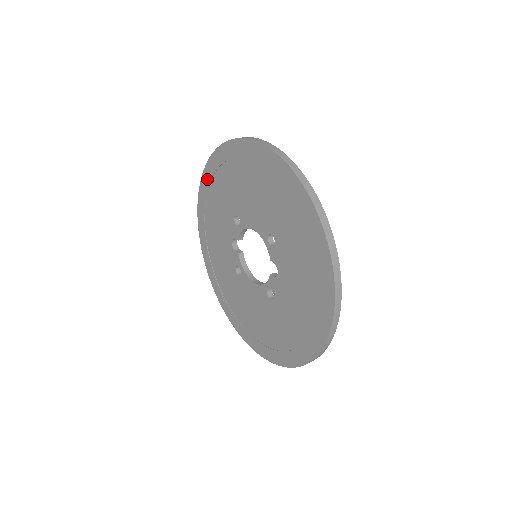
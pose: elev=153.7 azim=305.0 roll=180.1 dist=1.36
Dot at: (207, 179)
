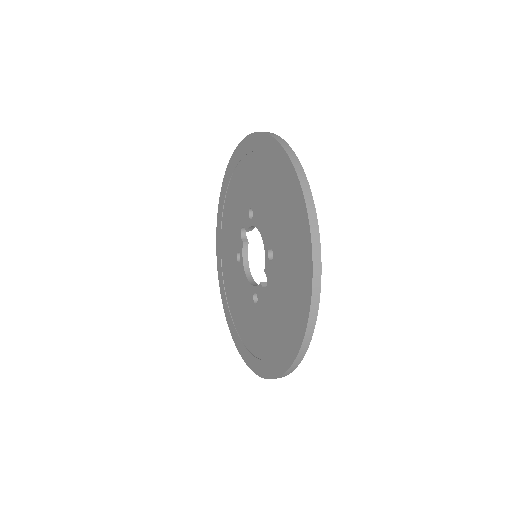
Dot at: (239, 154)
